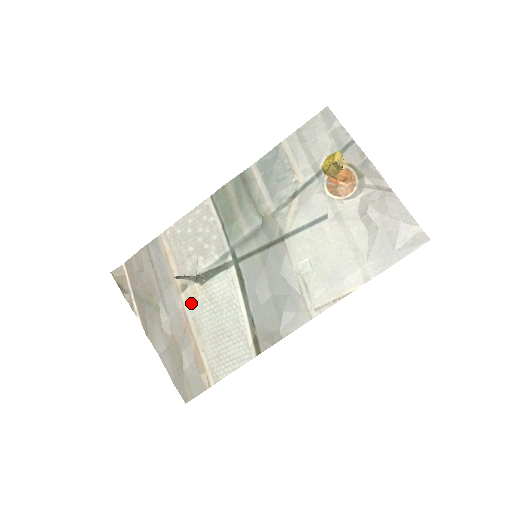
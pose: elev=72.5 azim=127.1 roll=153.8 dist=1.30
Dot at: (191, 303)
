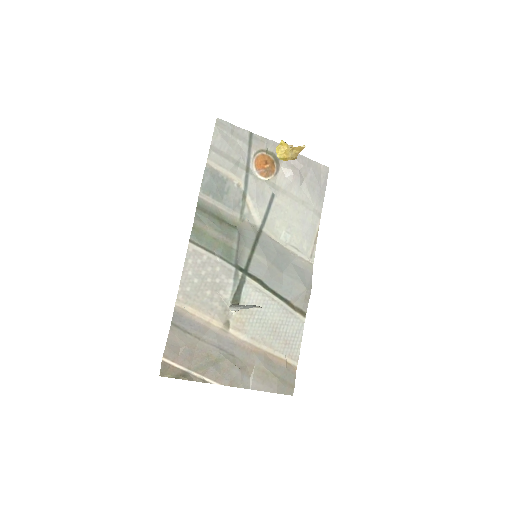
Dot at: (241, 330)
